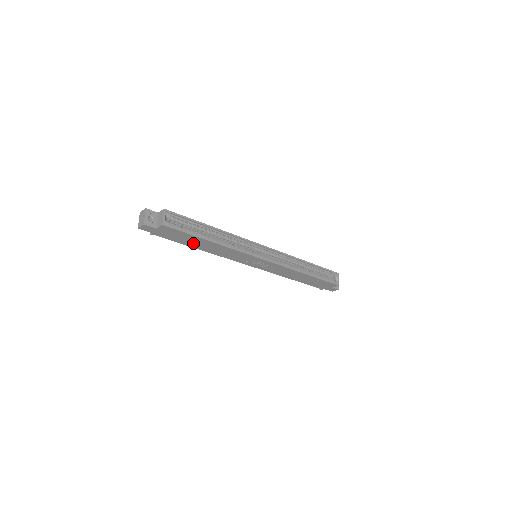
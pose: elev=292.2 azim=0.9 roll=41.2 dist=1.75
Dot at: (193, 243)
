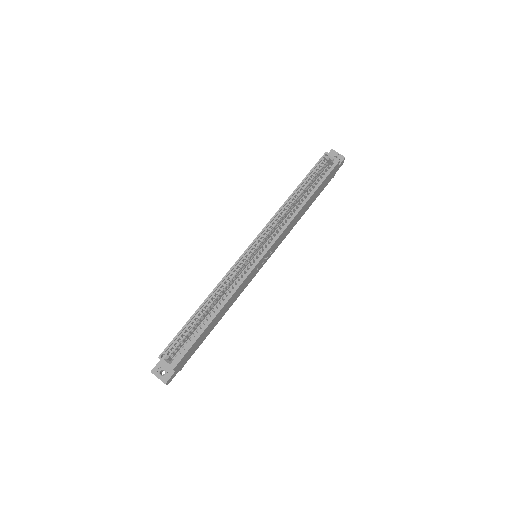
Dot at: (208, 331)
